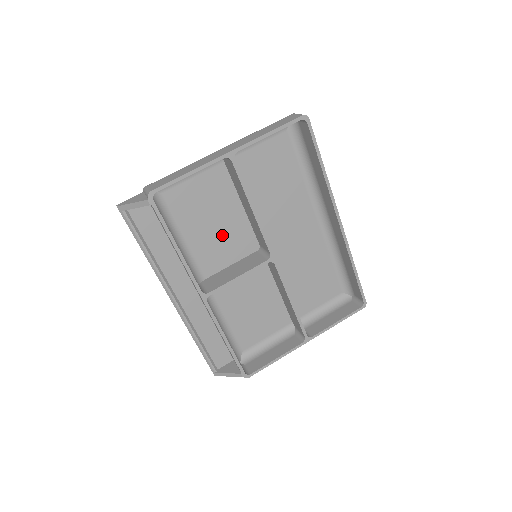
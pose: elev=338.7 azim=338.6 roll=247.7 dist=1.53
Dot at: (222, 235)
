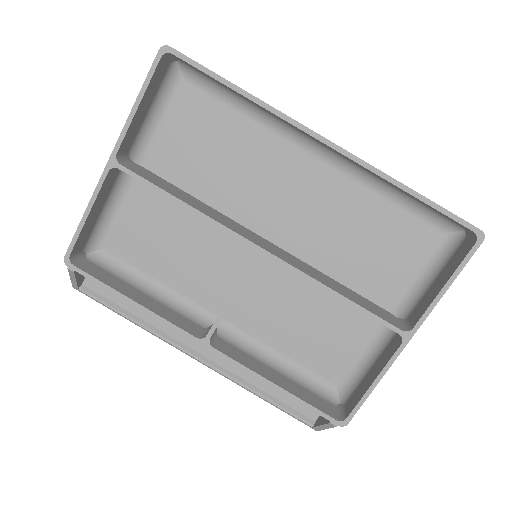
Dot at: (200, 254)
